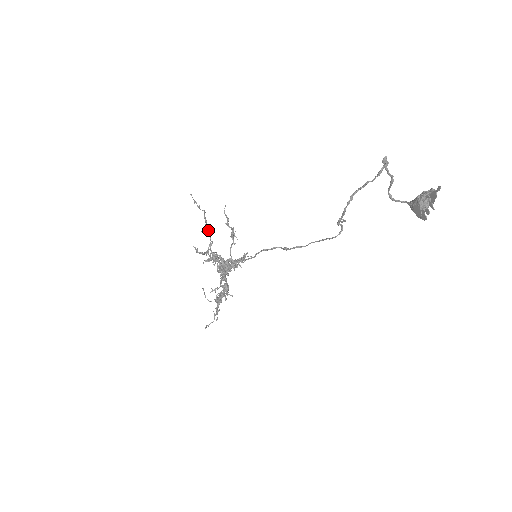
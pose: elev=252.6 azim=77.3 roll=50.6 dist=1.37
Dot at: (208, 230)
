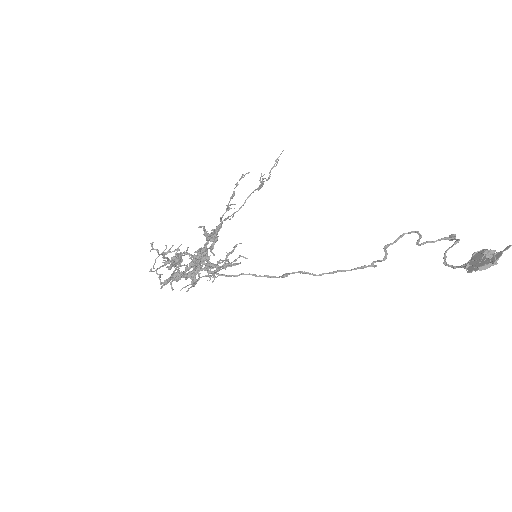
Dot at: occluded
